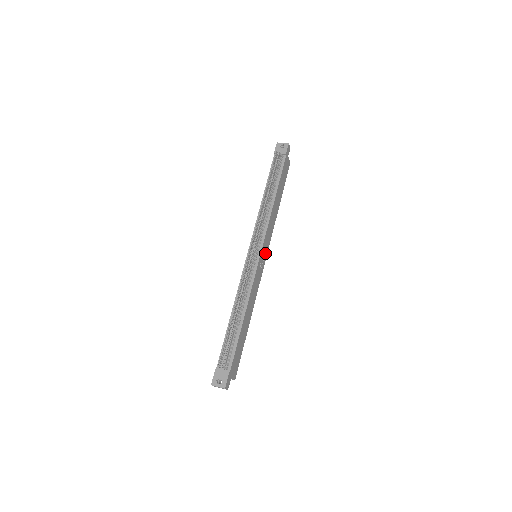
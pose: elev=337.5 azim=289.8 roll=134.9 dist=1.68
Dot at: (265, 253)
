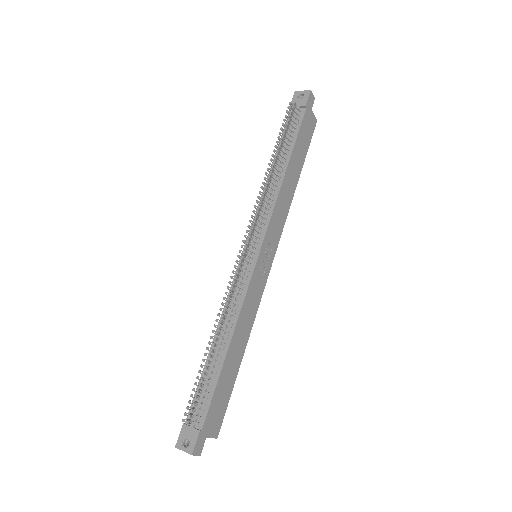
Dot at: (271, 251)
